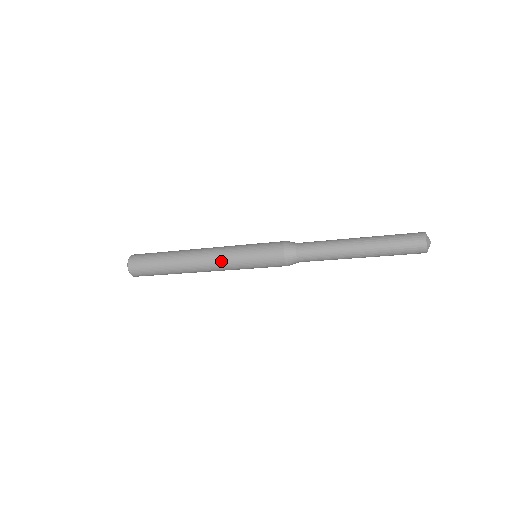
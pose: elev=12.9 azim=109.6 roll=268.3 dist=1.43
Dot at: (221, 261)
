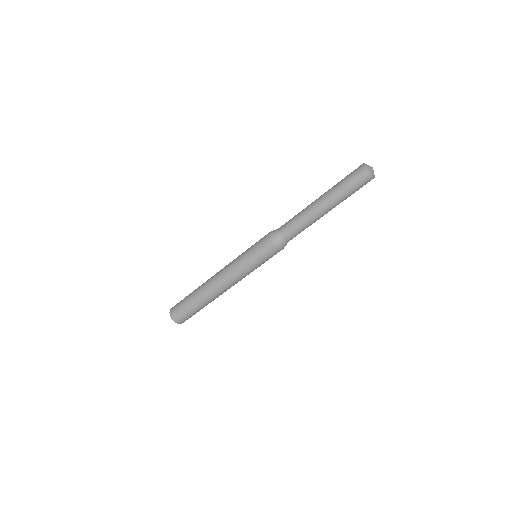
Dot at: (232, 273)
